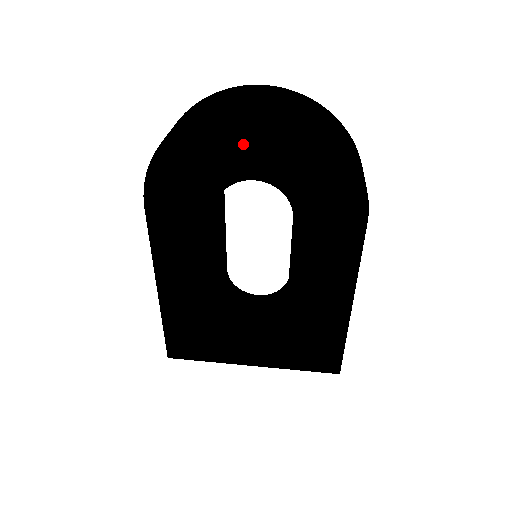
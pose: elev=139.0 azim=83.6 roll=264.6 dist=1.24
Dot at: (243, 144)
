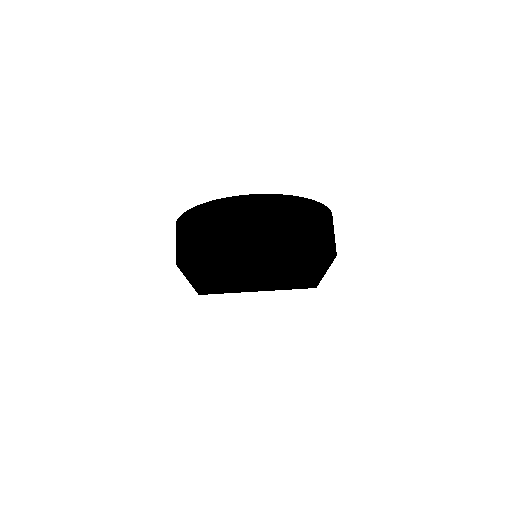
Dot at: (248, 248)
